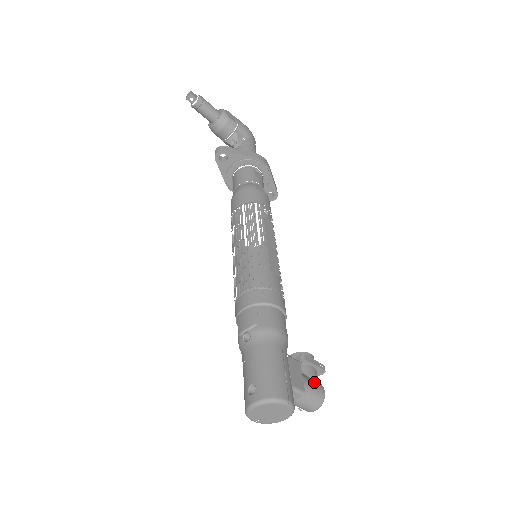
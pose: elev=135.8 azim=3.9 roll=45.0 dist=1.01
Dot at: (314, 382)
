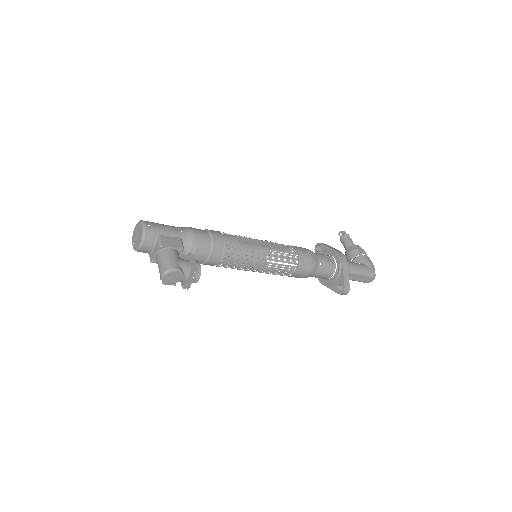
Dot at: (177, 260)
